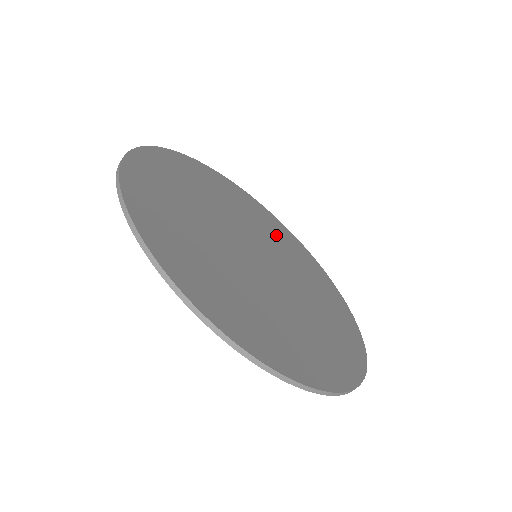
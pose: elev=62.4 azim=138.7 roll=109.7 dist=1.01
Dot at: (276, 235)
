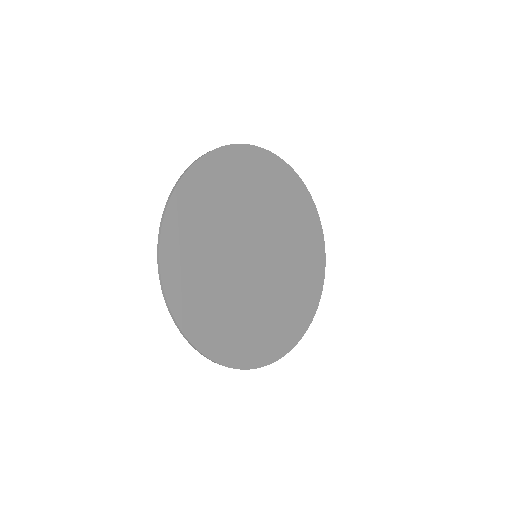
Dot at: (265, 190)
